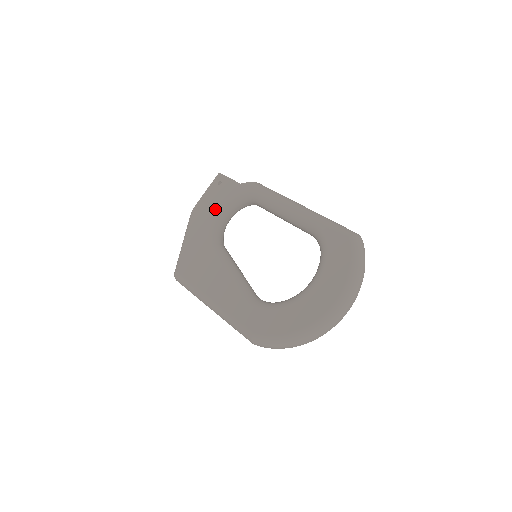
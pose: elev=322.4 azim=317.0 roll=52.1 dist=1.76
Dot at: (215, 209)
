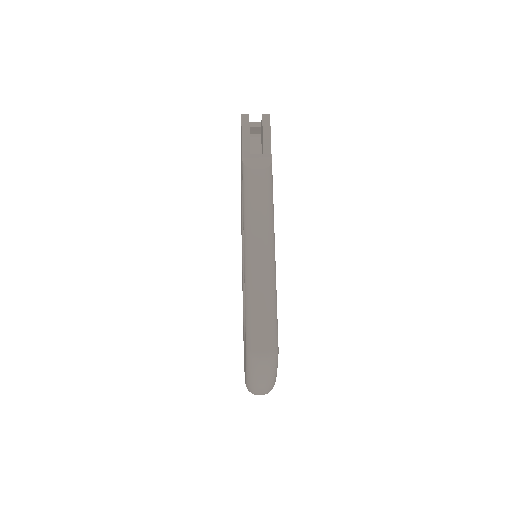
Dot at: (241, 168)
